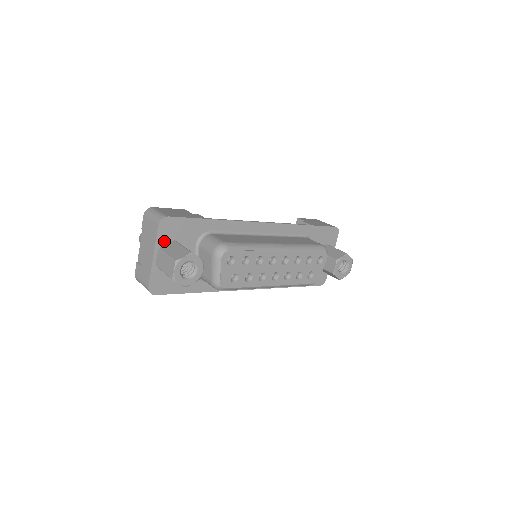
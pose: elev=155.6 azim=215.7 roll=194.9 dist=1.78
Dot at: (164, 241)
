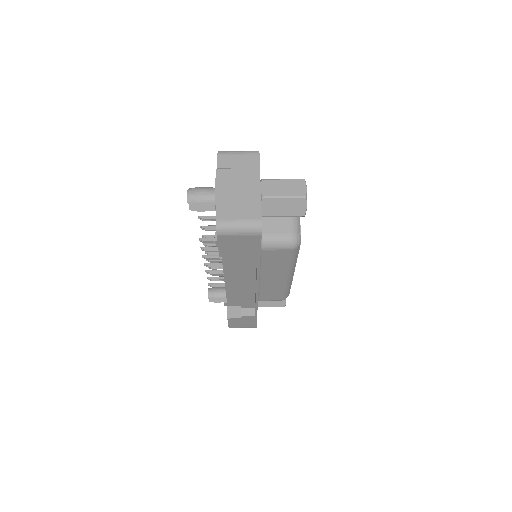
Dot at: occluded
